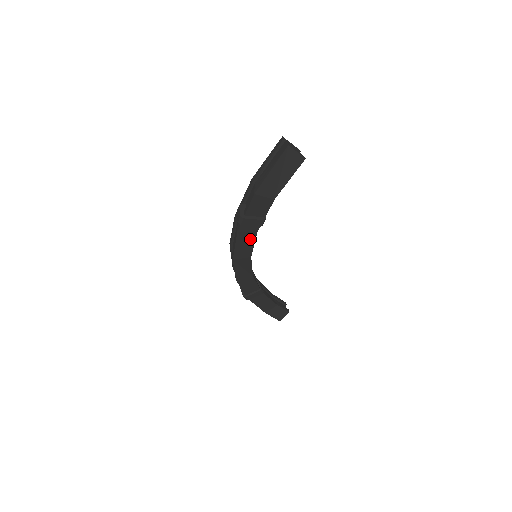
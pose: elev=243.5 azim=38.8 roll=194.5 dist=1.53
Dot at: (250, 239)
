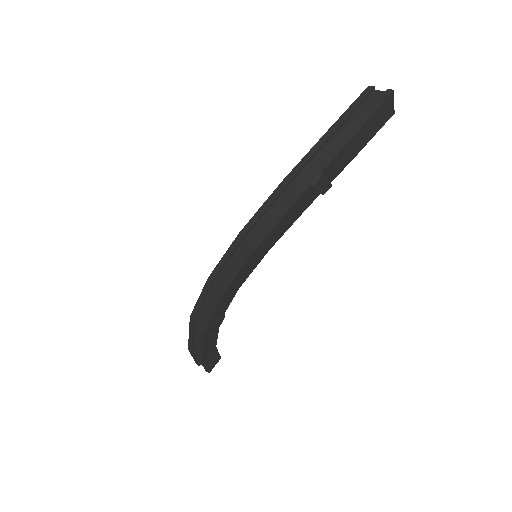
Dot at: (294, 216)
